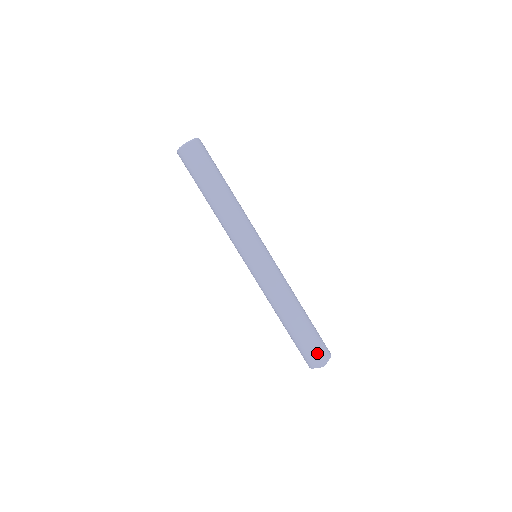
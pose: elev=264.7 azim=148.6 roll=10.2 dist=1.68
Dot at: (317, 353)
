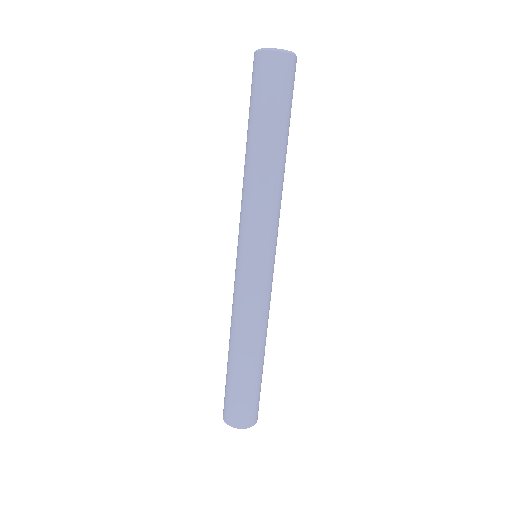
Dot at: (238, 412)
